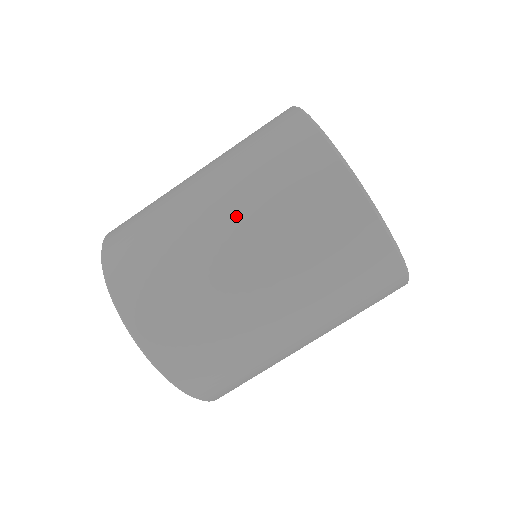
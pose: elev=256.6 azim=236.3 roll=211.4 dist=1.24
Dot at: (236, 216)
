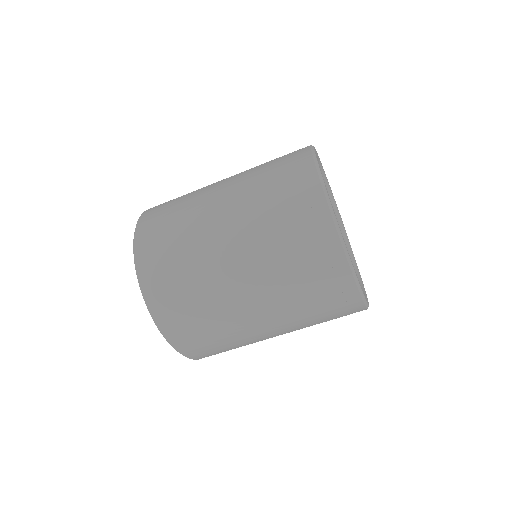
Dot at: (235, 203)
